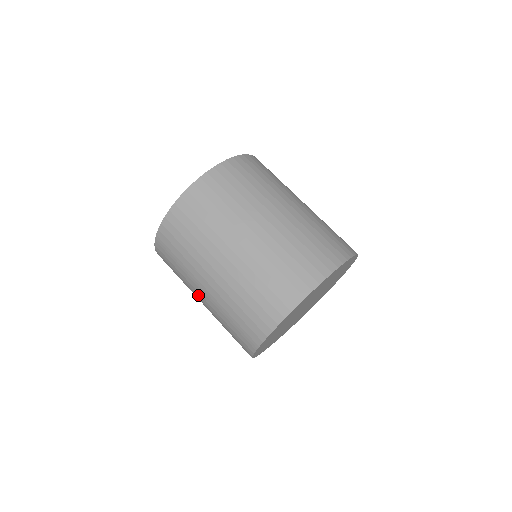
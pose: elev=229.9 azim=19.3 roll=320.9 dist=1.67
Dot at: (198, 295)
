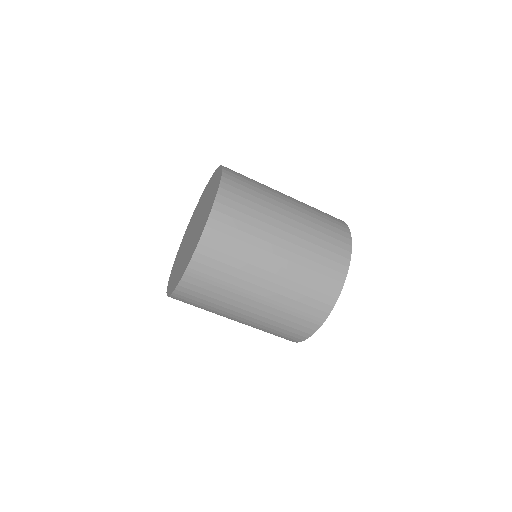
Dot at: (244, 308)
